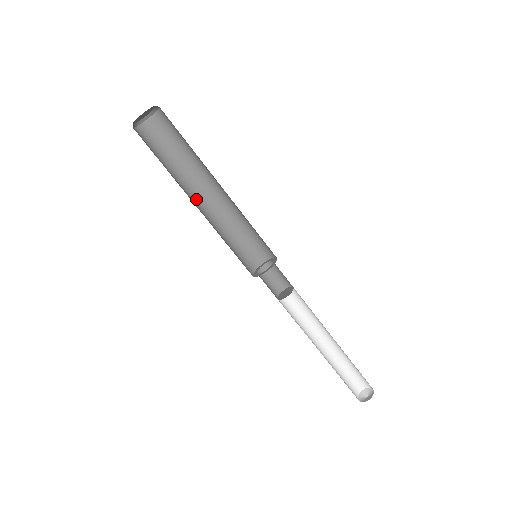
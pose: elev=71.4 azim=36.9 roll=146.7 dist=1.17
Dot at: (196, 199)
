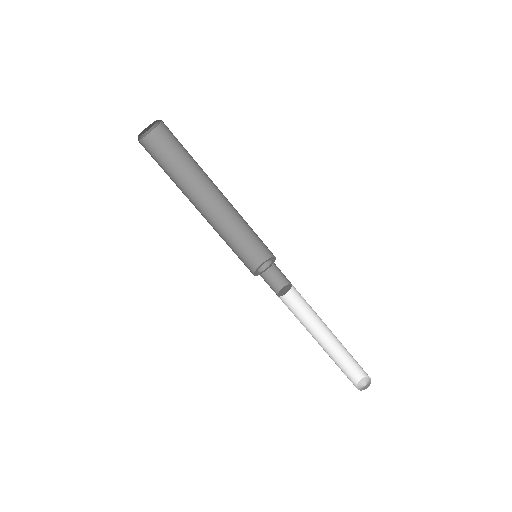
Dot at: (207, 197)
